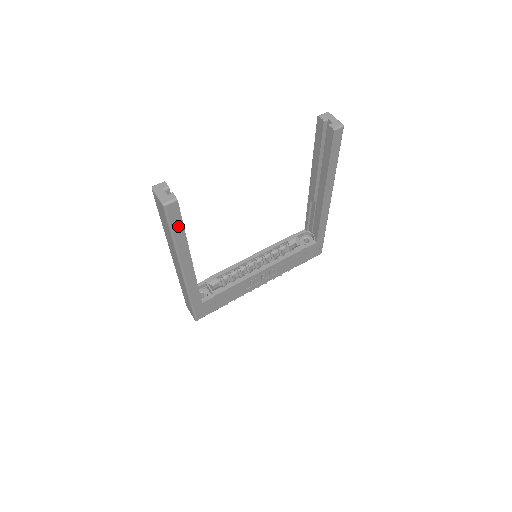
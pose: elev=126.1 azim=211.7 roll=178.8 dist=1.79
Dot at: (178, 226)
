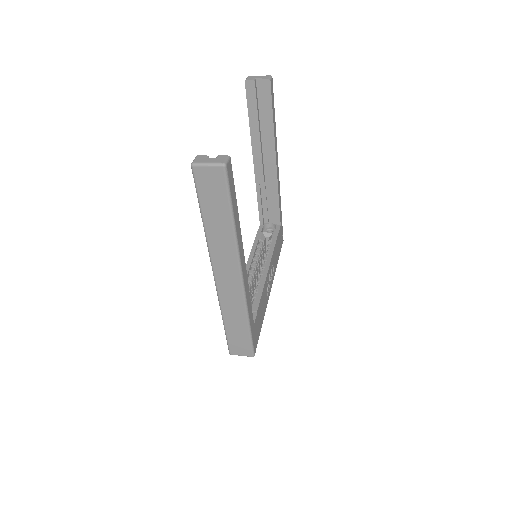
Dot at: (234, 199)
